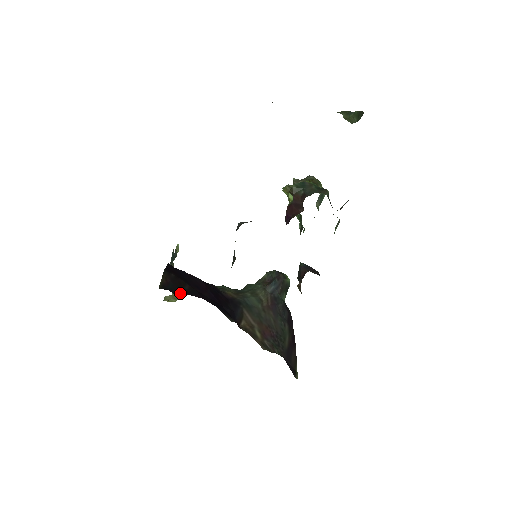
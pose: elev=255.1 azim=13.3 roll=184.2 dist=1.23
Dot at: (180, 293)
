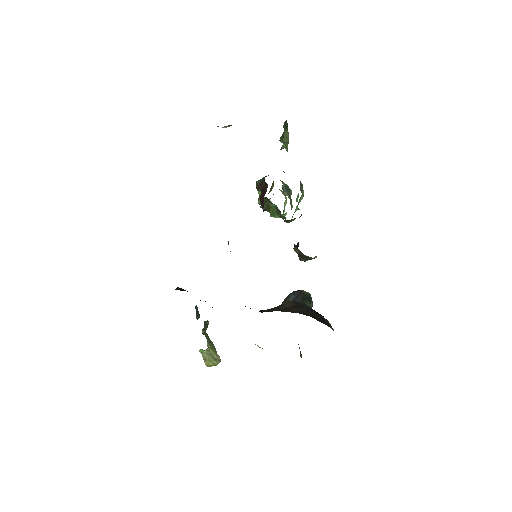
Dot at: occluded
